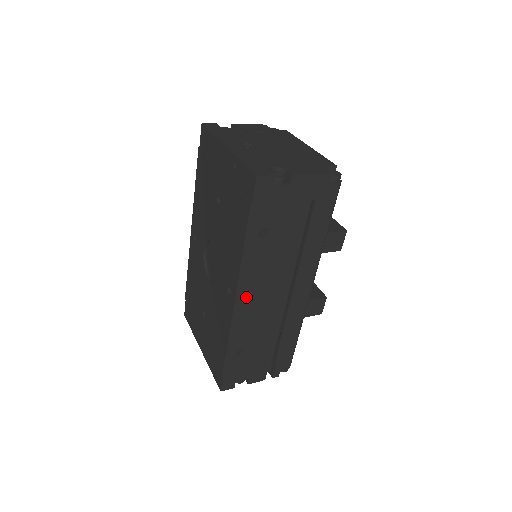
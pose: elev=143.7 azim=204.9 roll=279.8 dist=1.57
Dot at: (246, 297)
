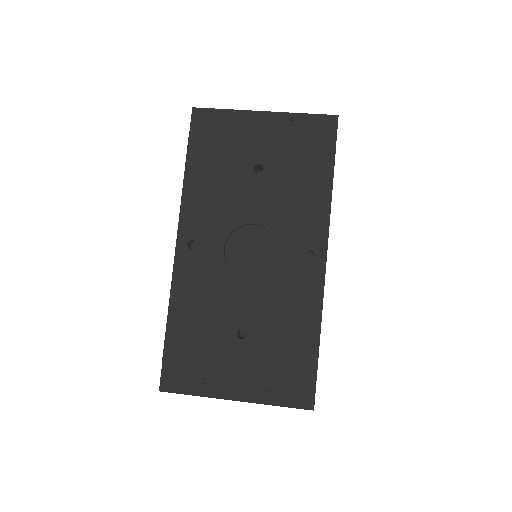
Dot at: occluded
